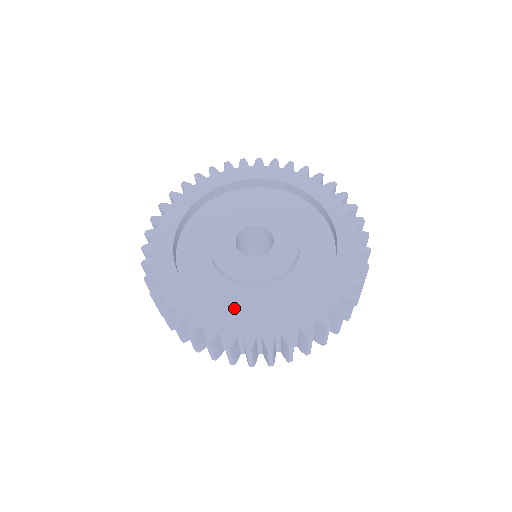
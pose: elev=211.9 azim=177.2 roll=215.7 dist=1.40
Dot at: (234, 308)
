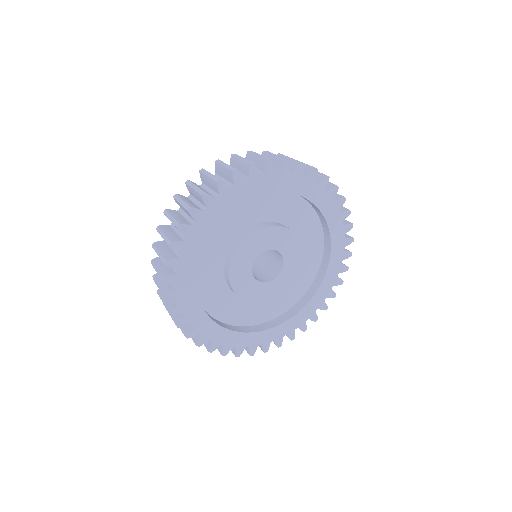
Dot at: (240, 317)
